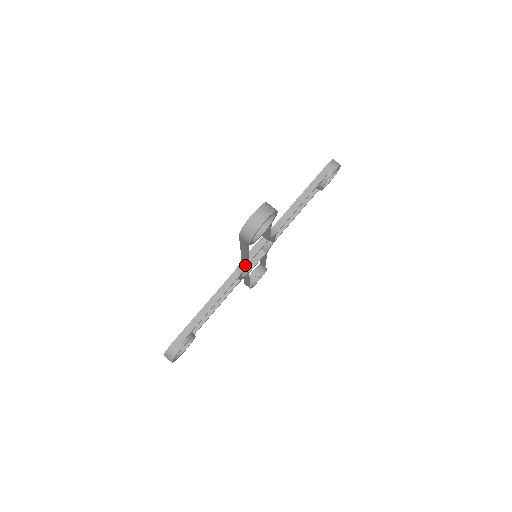
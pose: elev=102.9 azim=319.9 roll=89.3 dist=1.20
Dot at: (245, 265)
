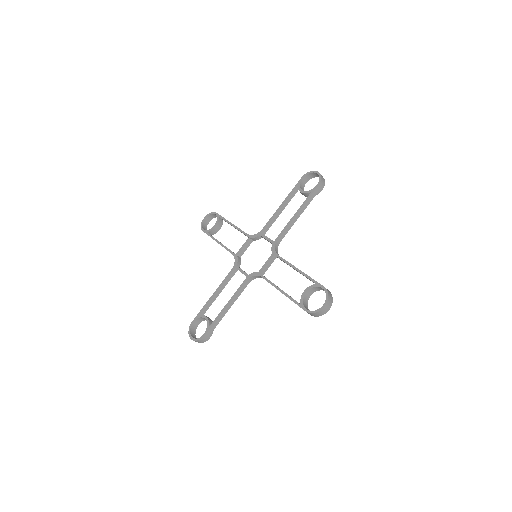
Dot at: (260, 277)
